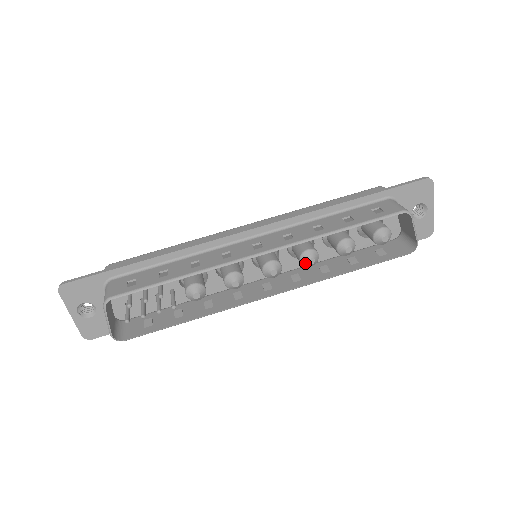
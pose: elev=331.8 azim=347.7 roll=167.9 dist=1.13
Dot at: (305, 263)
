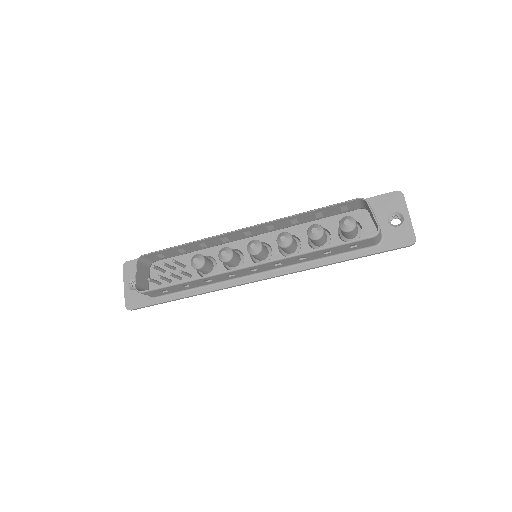
Dot at: (279, 241)
